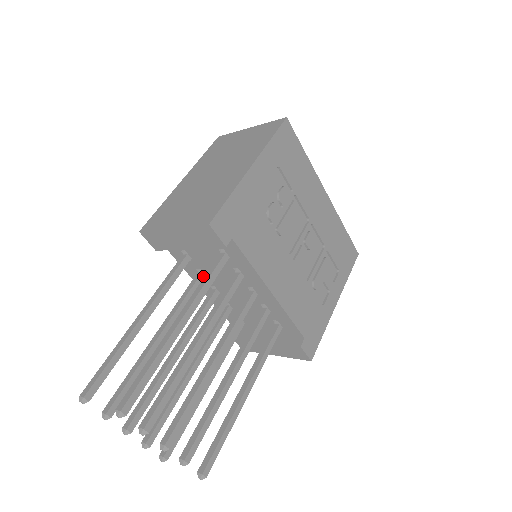
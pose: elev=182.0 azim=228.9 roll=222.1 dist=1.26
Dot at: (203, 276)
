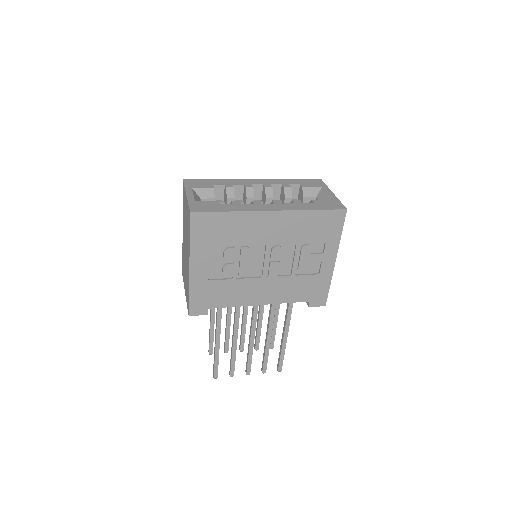
Dot at: occluded
